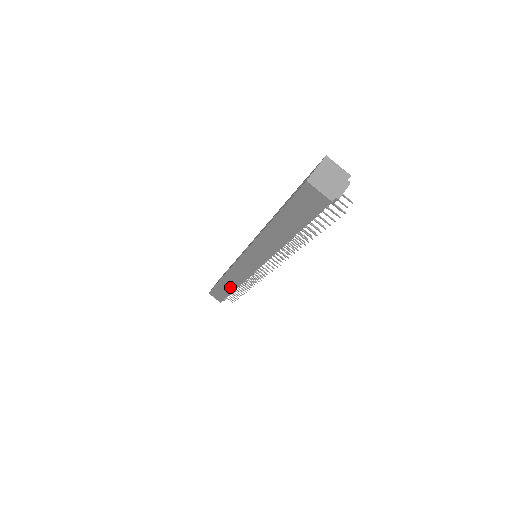
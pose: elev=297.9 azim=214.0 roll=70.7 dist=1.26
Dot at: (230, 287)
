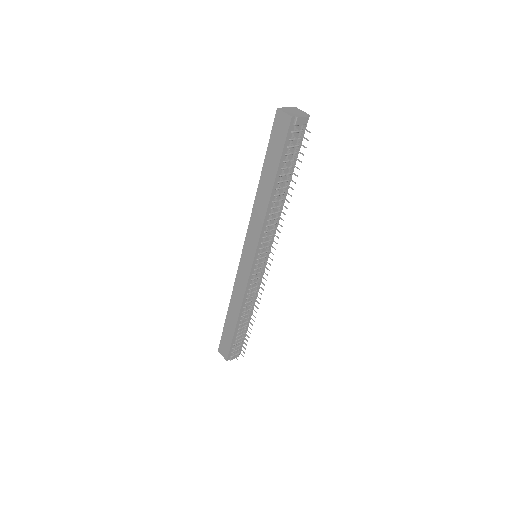
Dot at: (235, 317)
